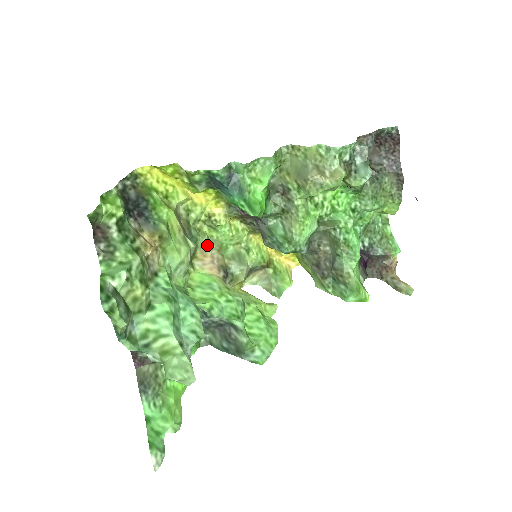
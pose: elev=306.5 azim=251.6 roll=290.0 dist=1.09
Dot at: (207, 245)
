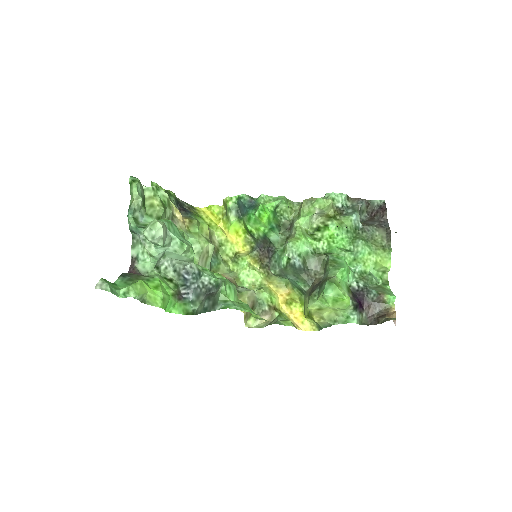
Dot at: (227, 273)
